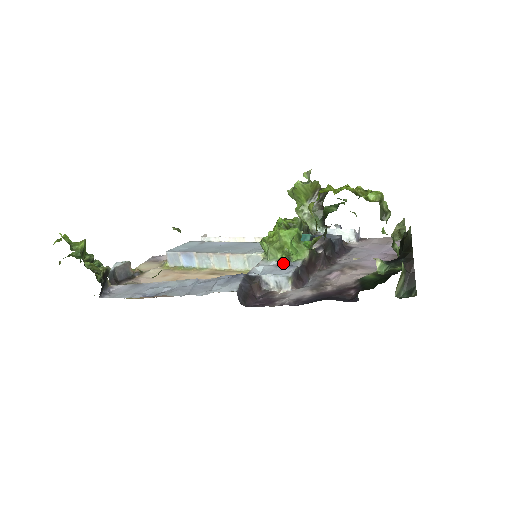
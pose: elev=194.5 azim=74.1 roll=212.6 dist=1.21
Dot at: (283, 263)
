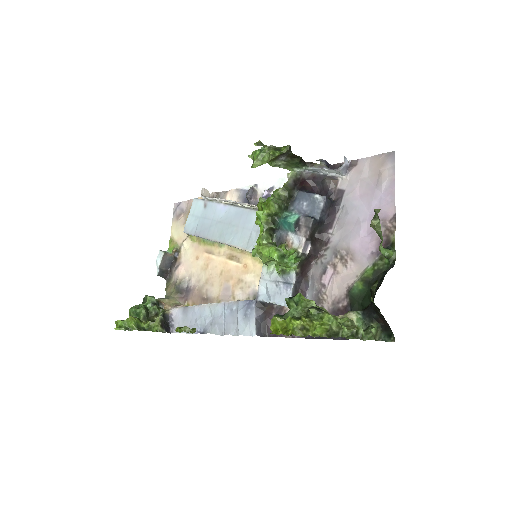
Dot at: (280, 278)
